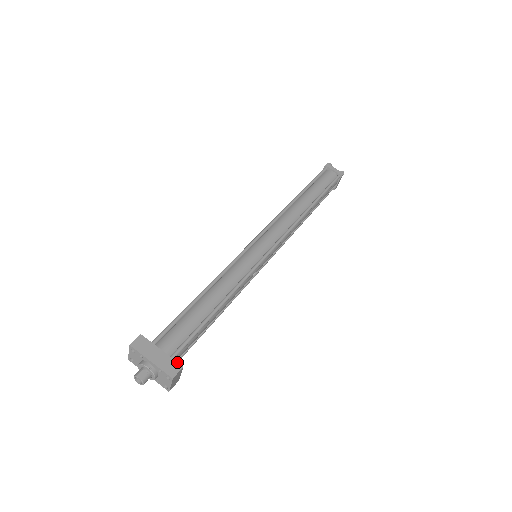
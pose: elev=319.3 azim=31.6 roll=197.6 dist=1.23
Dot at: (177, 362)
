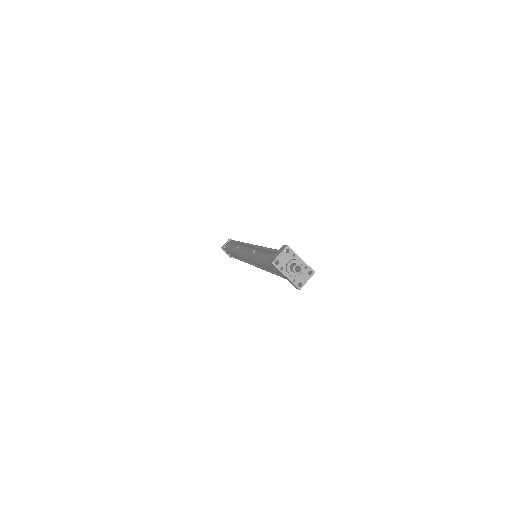
Dot at: occluded
